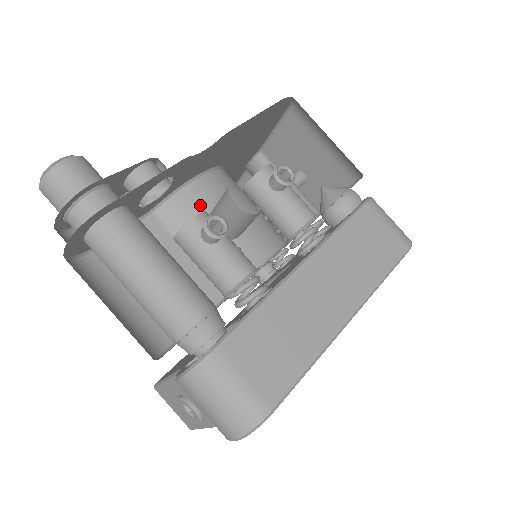
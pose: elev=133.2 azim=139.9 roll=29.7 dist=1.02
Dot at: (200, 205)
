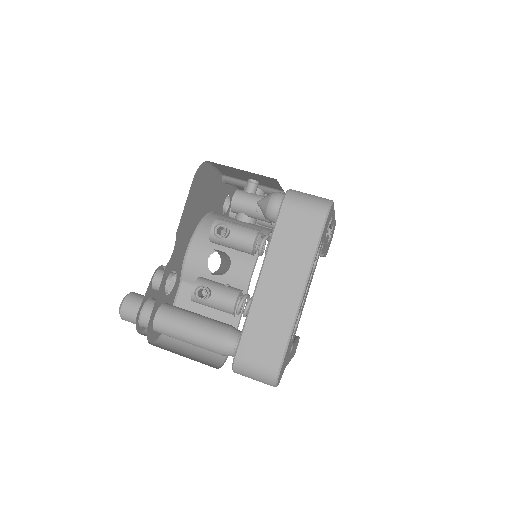
Dot at: (200, 263)
